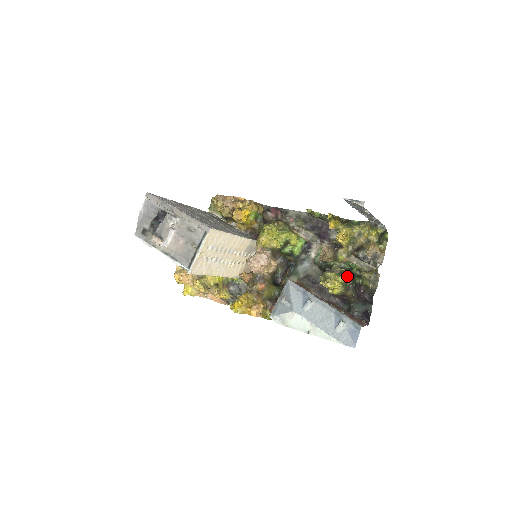
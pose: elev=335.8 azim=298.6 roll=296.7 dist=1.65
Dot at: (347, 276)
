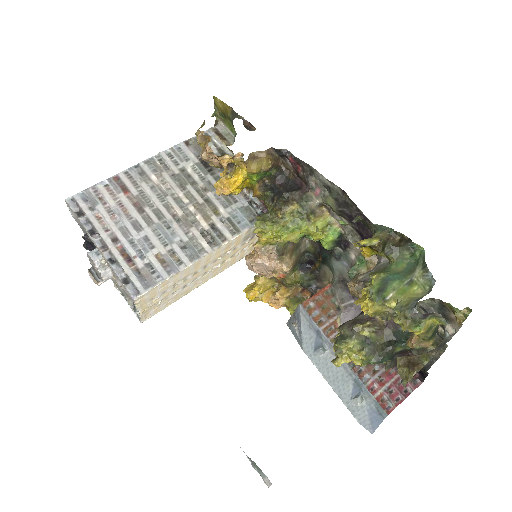
Dot at: (373, 352)
